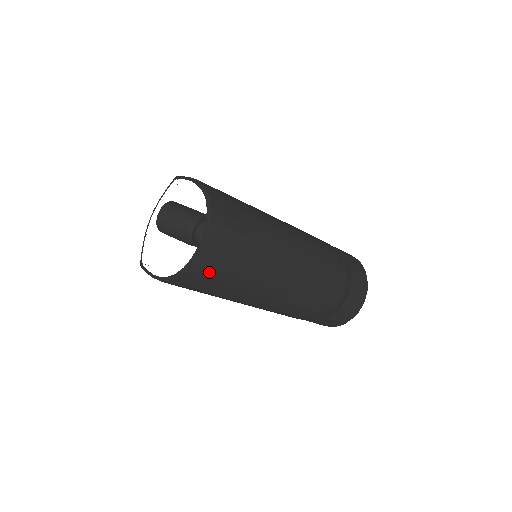
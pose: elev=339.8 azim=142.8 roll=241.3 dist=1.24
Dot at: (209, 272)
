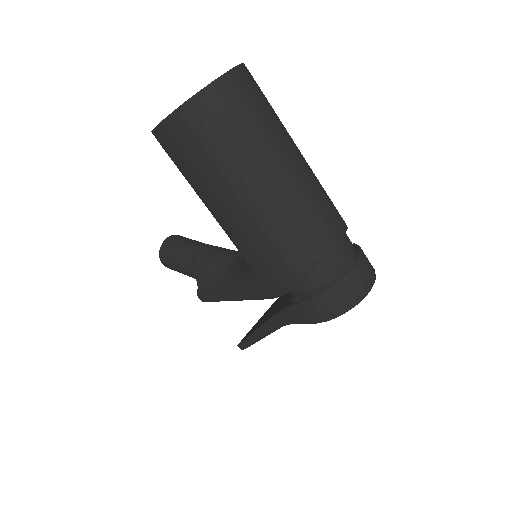
Dot at: (222, 107)
